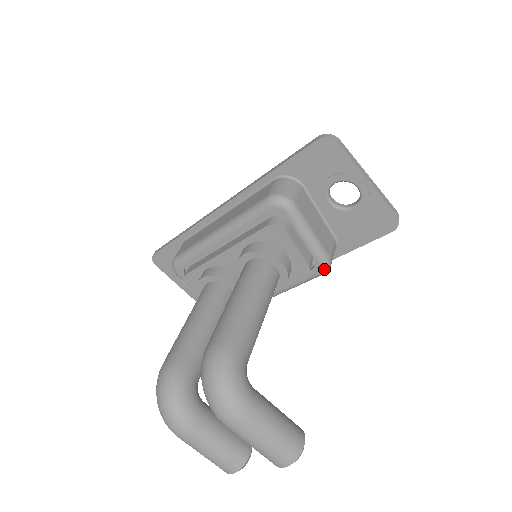
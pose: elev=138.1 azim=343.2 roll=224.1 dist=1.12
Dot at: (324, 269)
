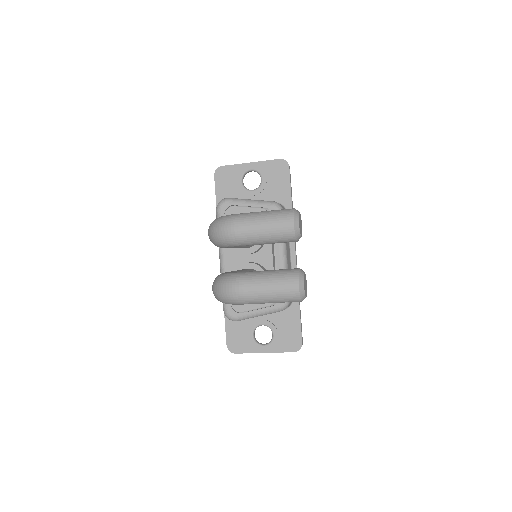
Dot at: (277, 207)
